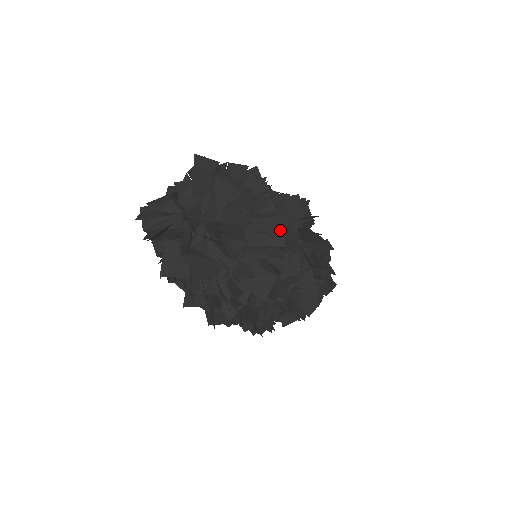
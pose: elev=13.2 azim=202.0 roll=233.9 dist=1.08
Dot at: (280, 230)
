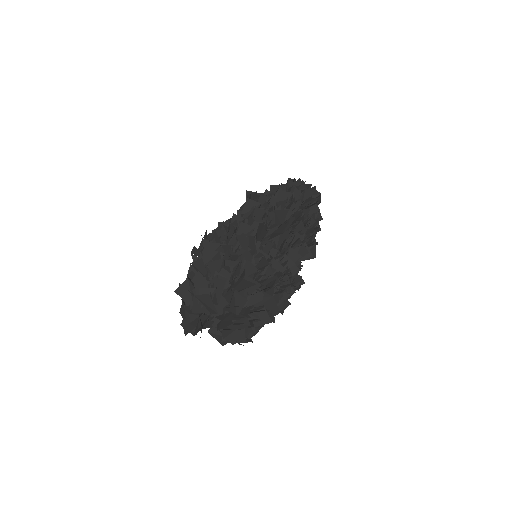
Dot at: (250, 282)
